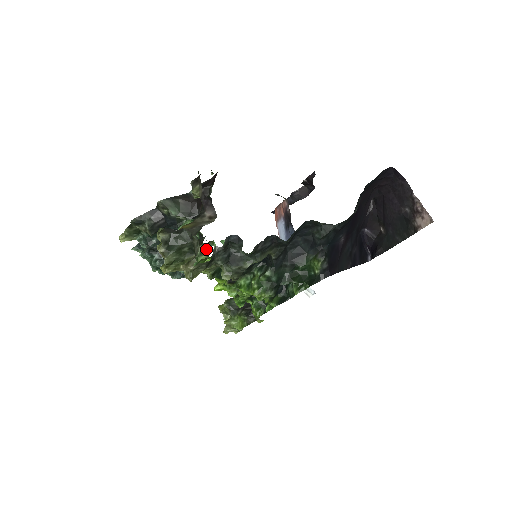
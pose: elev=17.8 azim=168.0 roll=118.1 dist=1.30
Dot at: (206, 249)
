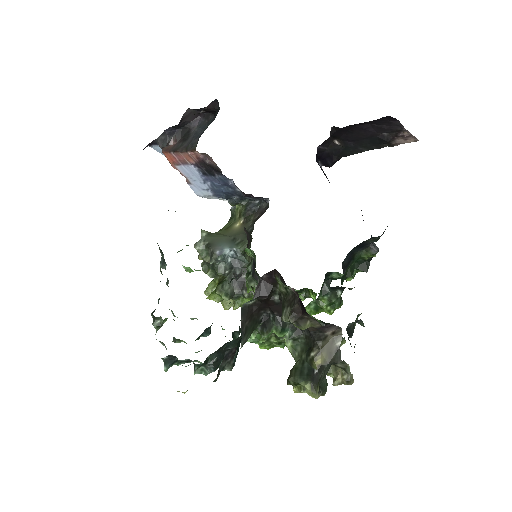
Dot at: occluded
